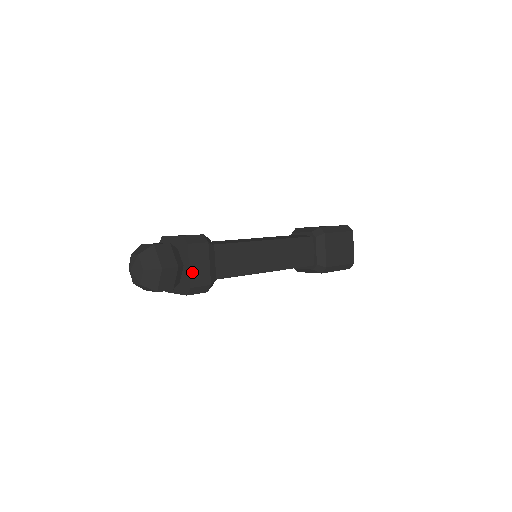
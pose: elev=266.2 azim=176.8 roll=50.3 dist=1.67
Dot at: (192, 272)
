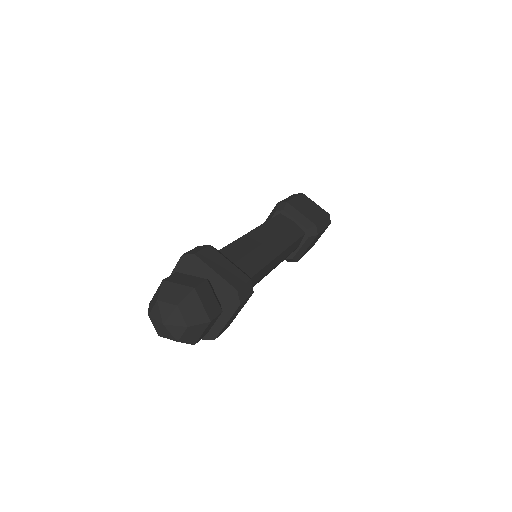
Dot at: (224, 276)
